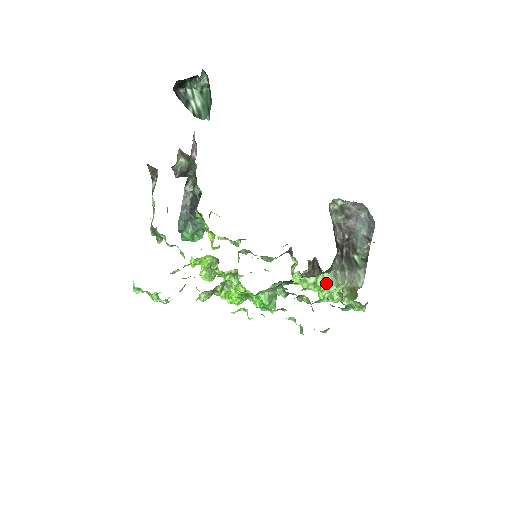
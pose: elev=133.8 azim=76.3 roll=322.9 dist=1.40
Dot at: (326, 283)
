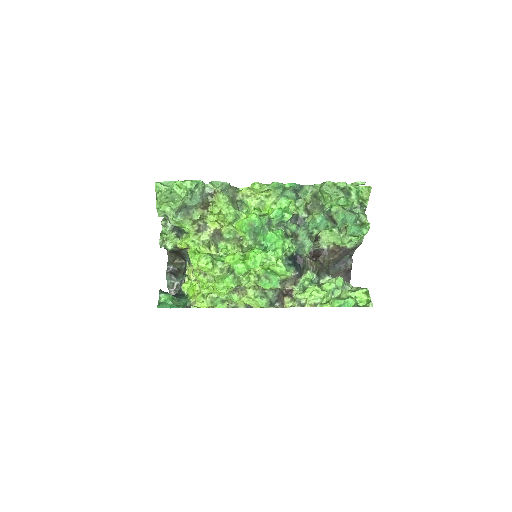
Dot at: (331, 279)
